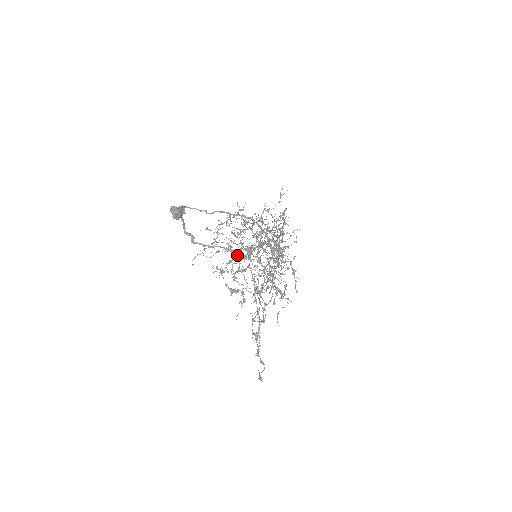
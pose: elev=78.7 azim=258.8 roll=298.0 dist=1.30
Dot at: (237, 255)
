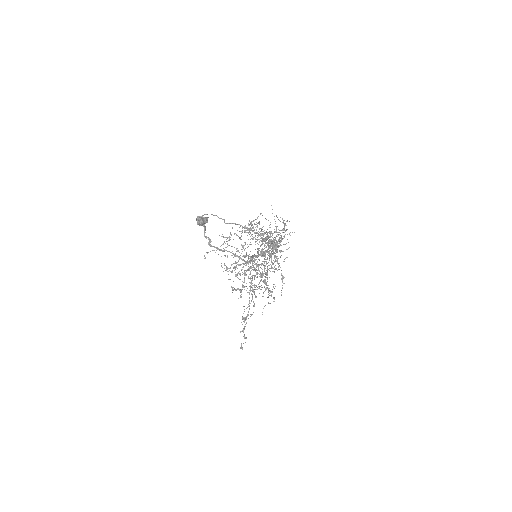
Dot at: occluded
